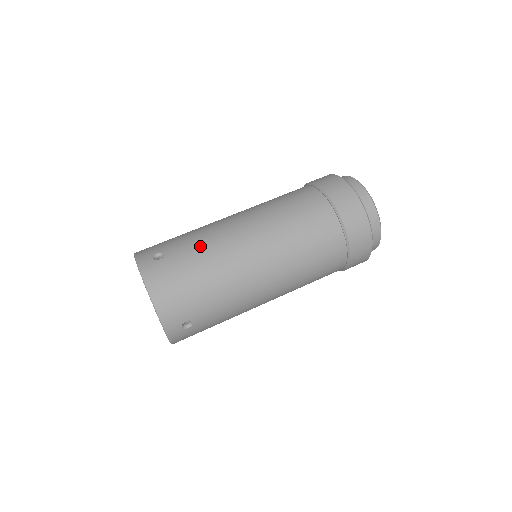
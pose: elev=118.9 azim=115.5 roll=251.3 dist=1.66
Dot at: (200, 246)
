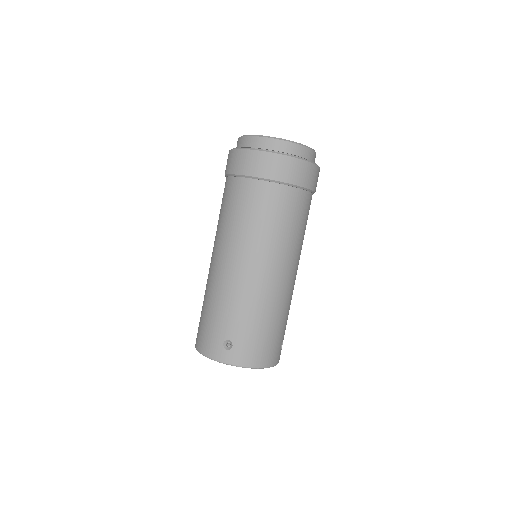
Dot at: (242, 310)
